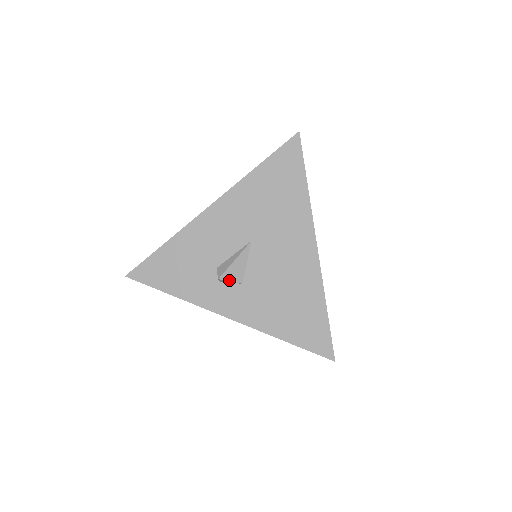
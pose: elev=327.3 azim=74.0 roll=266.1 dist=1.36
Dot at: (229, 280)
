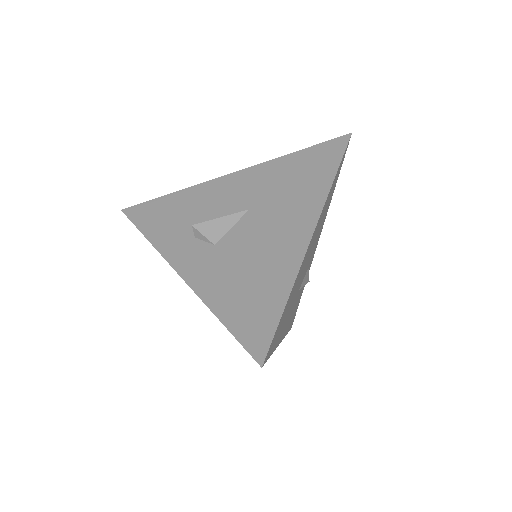
Dot at: (203, 233)
